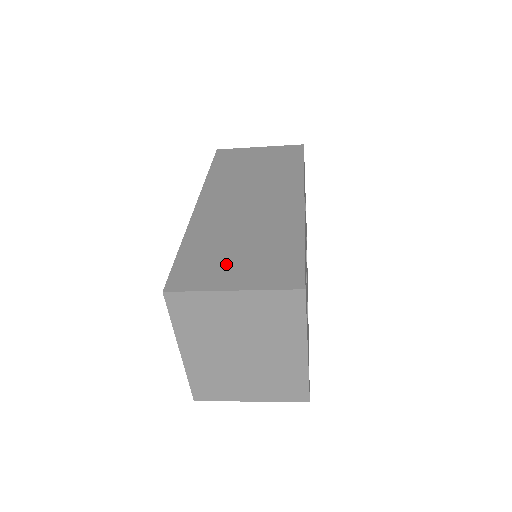
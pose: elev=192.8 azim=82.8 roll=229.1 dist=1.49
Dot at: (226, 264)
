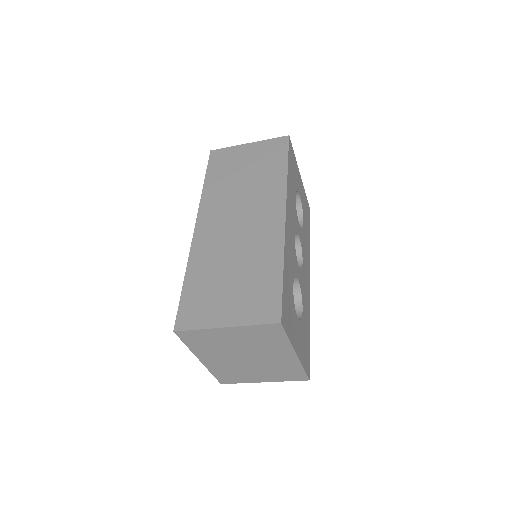
Dot at: (220, 299)
